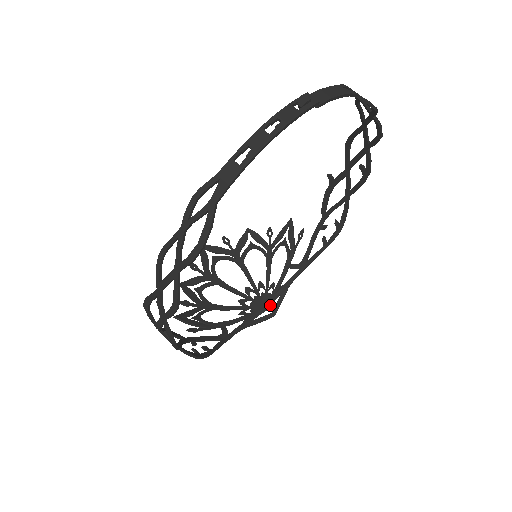
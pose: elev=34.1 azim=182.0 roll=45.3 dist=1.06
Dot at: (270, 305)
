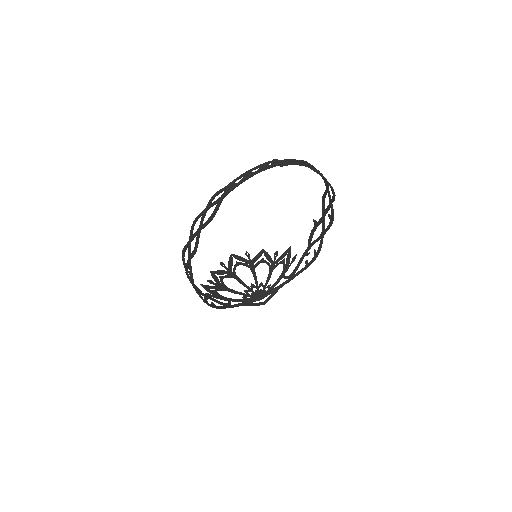
Dot at: (264, 297)
